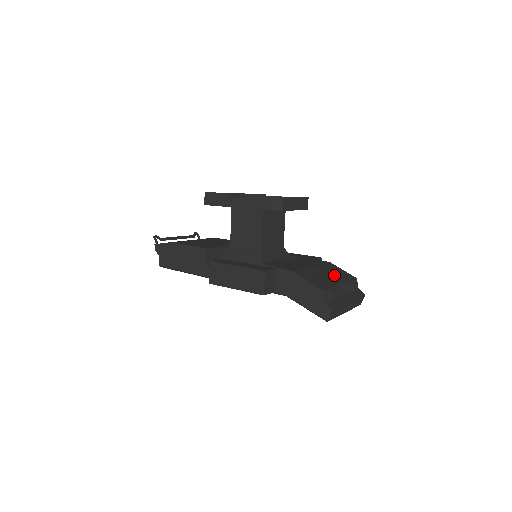
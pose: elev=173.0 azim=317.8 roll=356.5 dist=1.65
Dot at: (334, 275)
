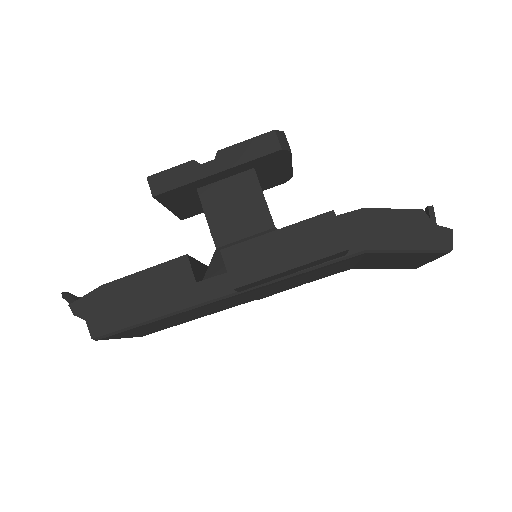
Dot at: occluded
